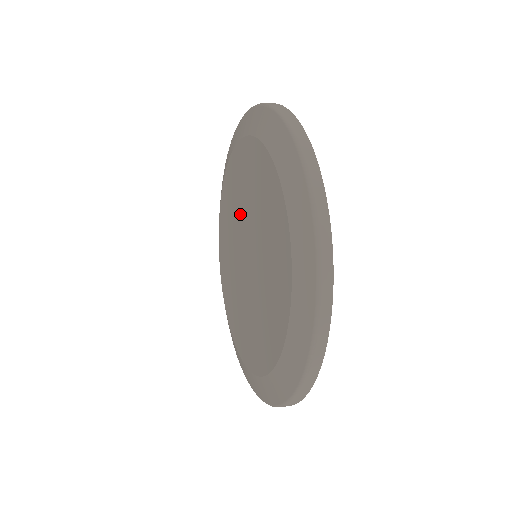
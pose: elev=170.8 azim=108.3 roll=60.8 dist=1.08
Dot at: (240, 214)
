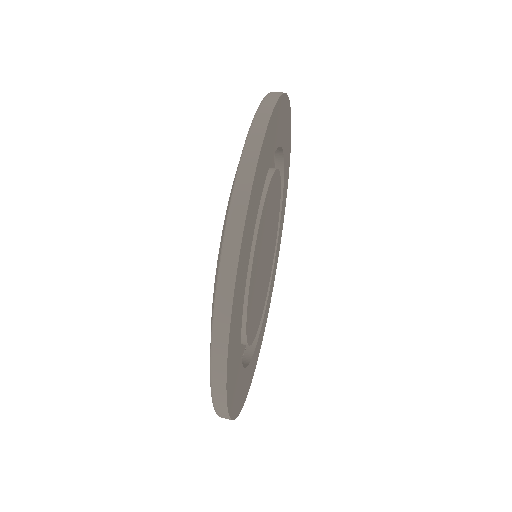
Dot at: occluded
